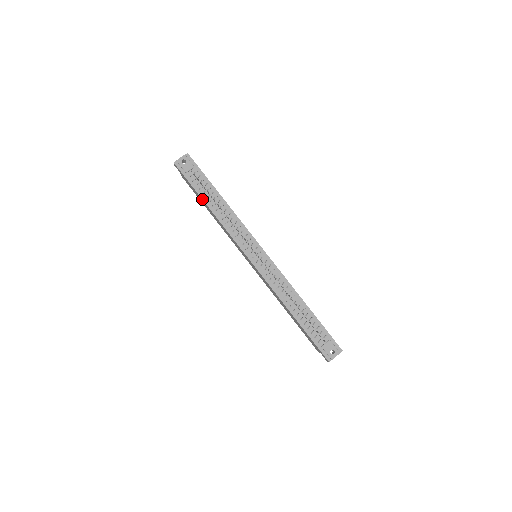
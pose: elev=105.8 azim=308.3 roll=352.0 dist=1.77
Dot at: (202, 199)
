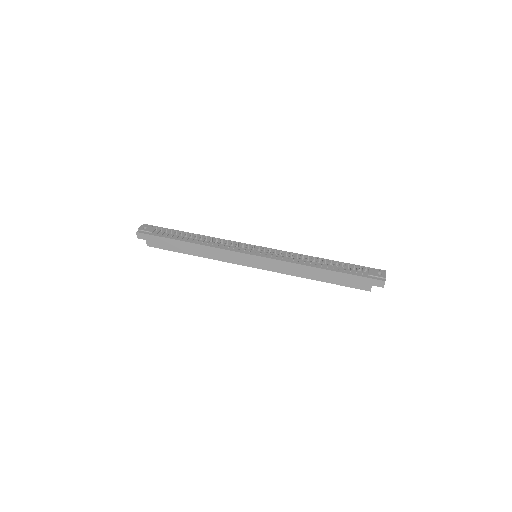
Dot at: (179, 240)
